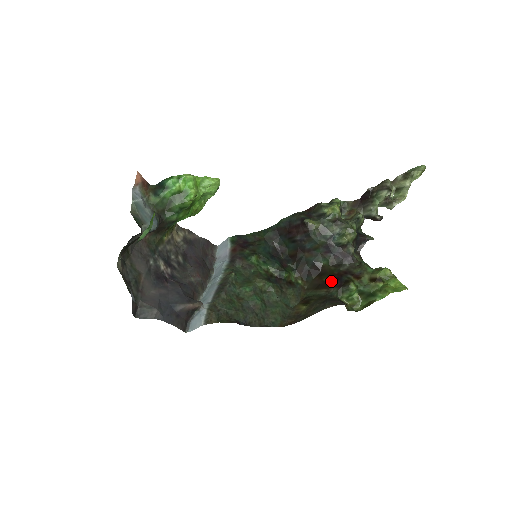
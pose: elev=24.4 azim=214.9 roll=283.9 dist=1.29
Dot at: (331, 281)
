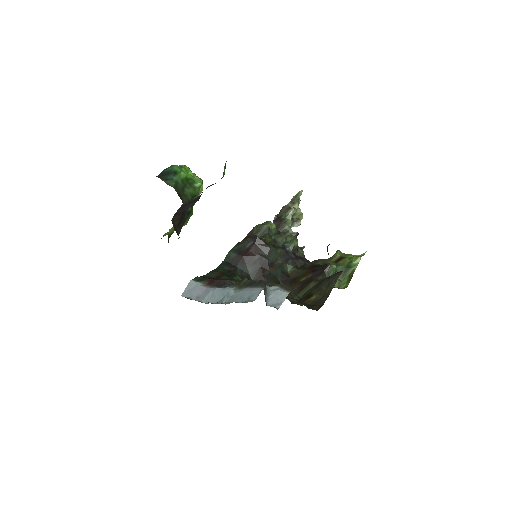
Dot at: (310, 275)
